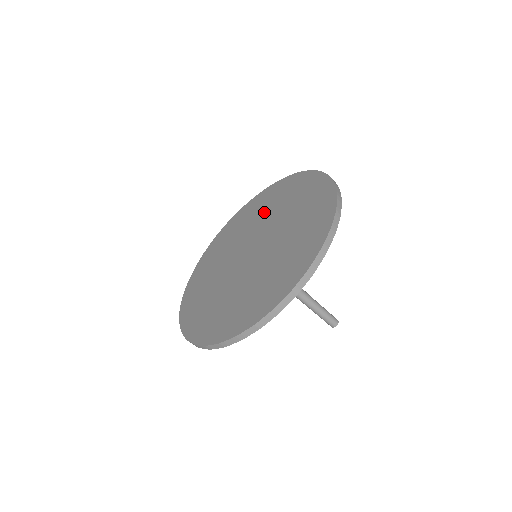
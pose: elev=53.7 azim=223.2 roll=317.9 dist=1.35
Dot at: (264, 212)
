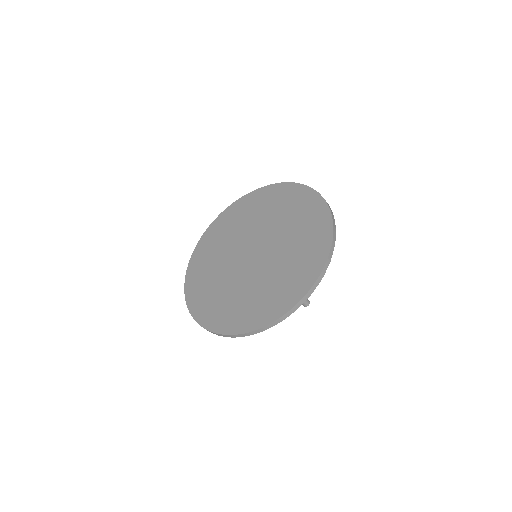
Dot at: (235, 229)
